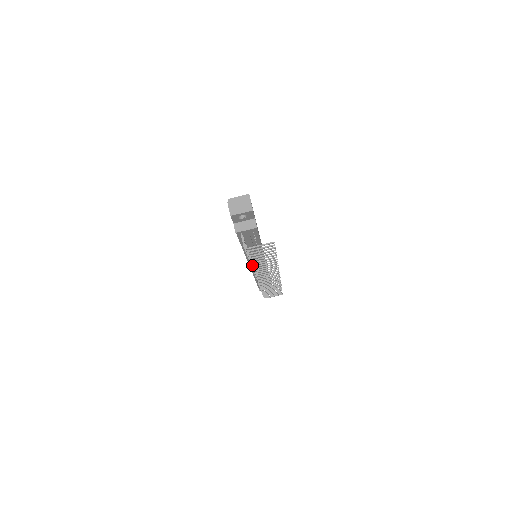
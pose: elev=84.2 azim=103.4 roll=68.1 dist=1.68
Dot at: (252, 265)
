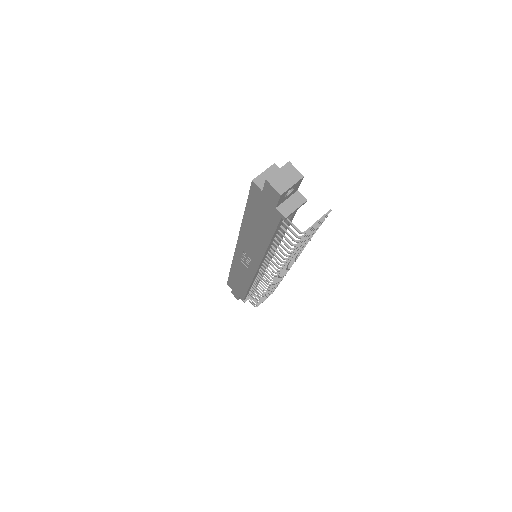
Dot at: (283, 261)
